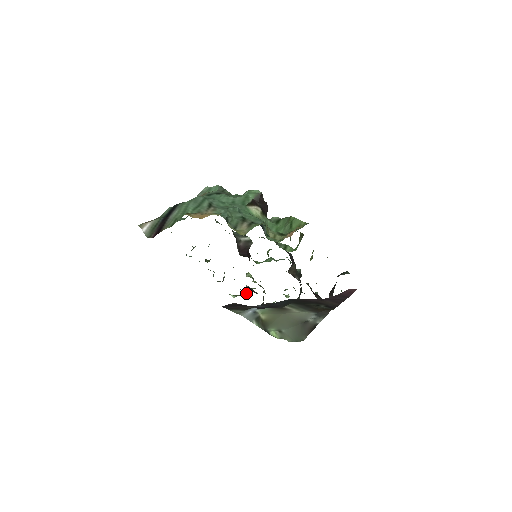
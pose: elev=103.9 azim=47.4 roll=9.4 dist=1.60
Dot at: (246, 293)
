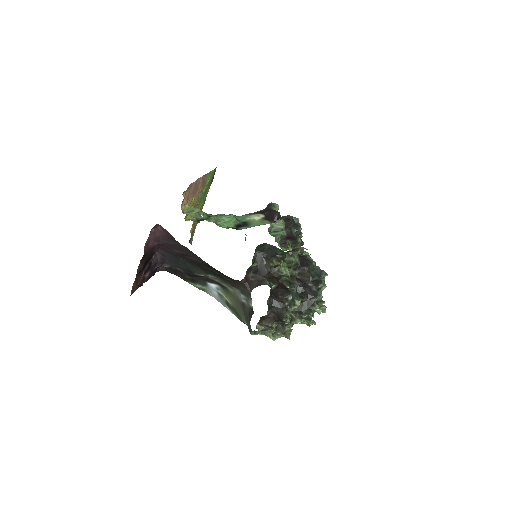
Dot at: occluded
